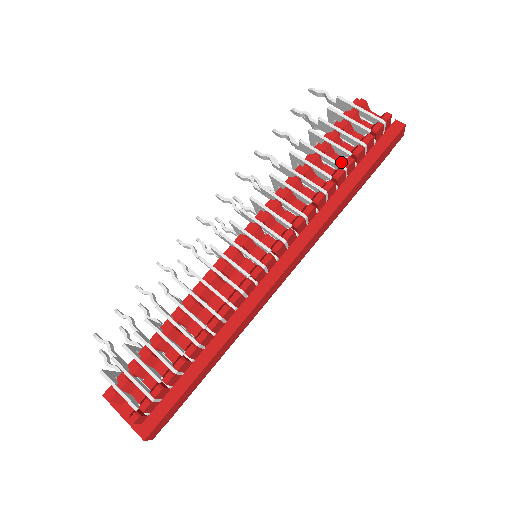
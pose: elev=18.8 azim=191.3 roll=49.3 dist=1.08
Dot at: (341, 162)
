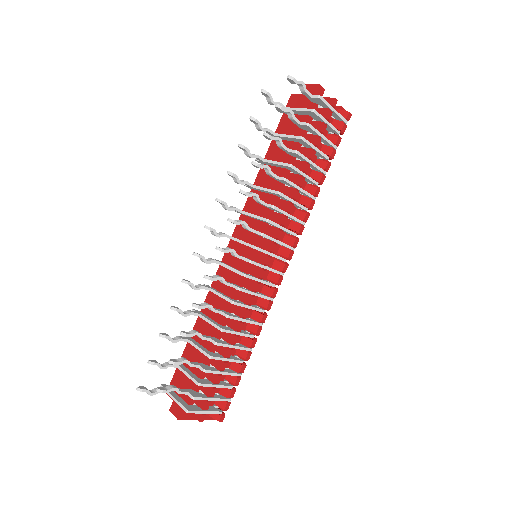
Dot at: (315, 161)
